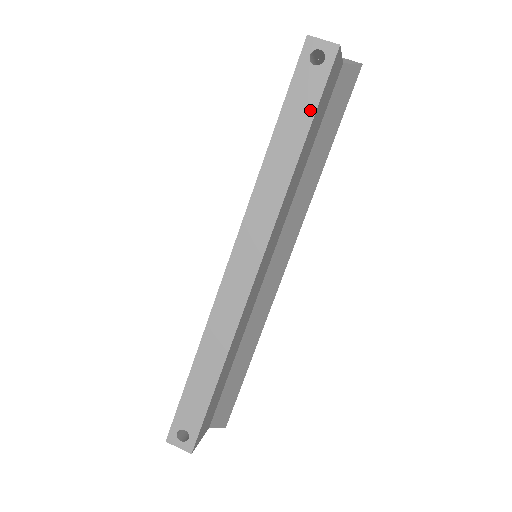
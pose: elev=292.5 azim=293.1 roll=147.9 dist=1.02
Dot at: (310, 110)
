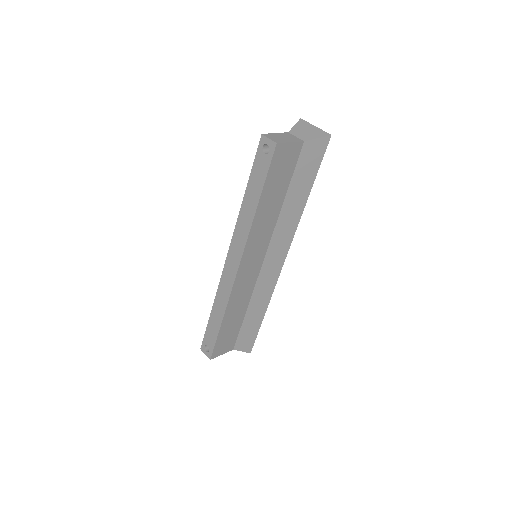
Dot at: (262, 181)
